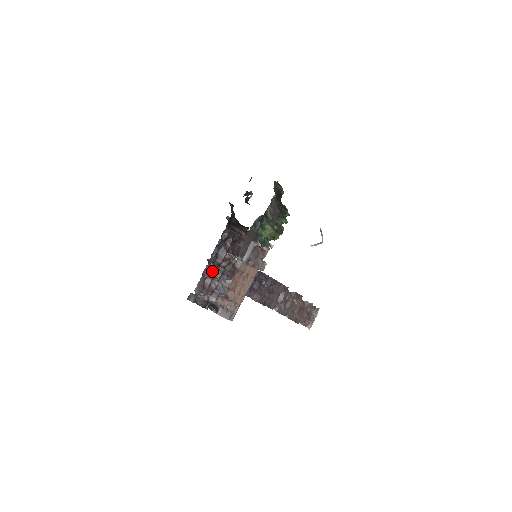
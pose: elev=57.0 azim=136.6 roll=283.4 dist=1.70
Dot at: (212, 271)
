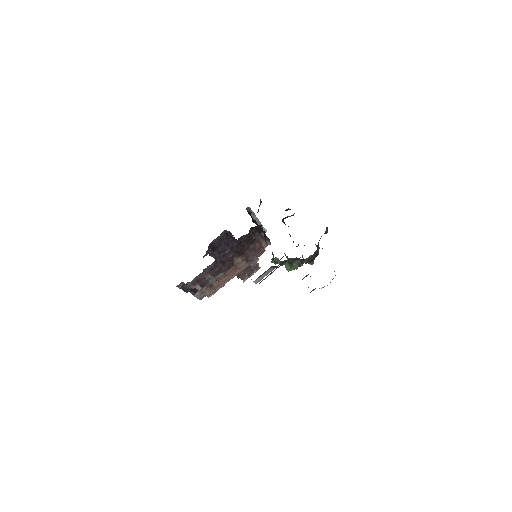
Dot at: (213, 267)
